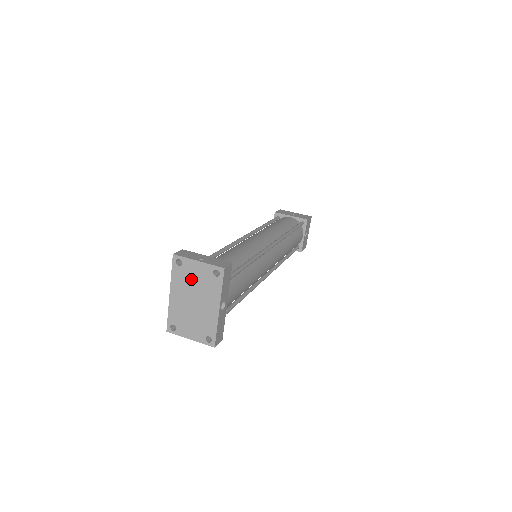
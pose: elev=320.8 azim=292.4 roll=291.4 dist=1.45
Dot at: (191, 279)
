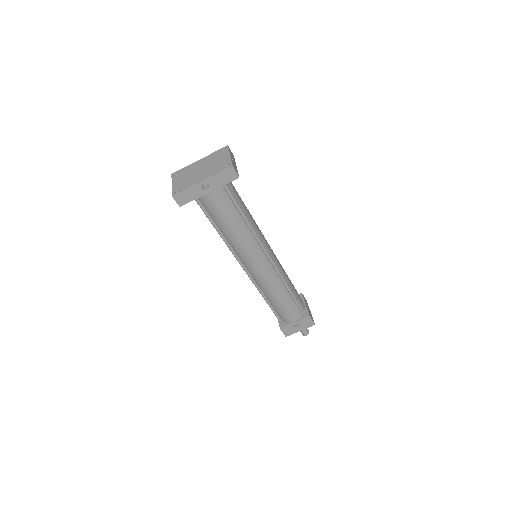
Dot at: (216, 160)
